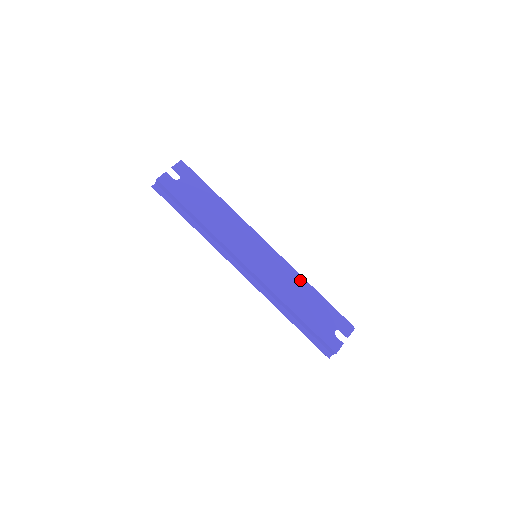
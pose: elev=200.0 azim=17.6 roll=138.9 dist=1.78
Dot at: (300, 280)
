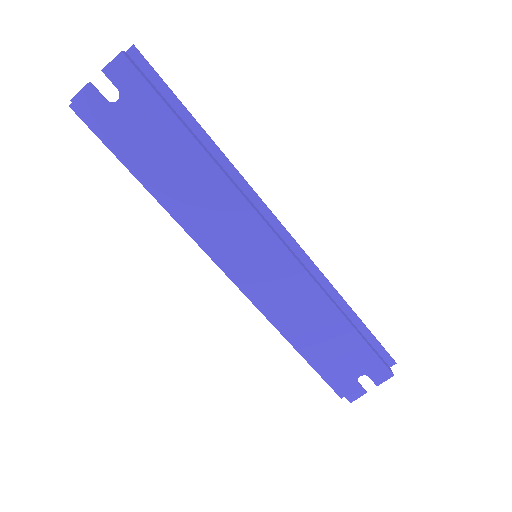
Dot at: (324, 303)
